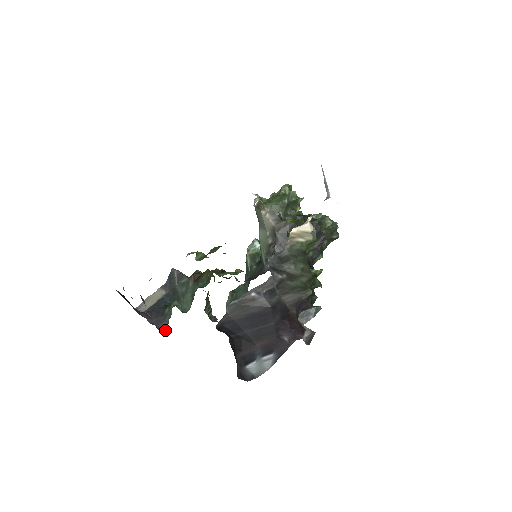
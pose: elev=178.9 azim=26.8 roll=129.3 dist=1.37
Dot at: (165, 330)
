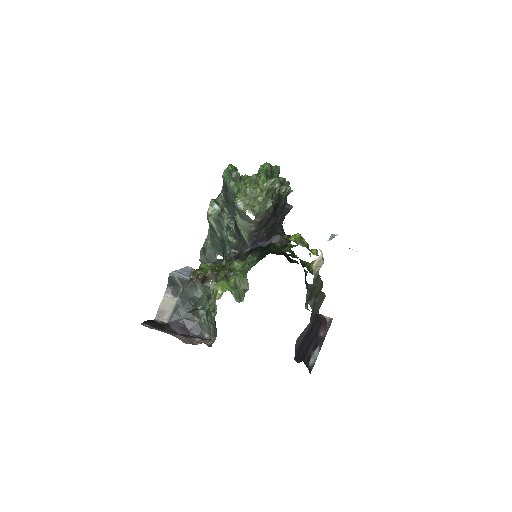
Dot at: (210, 338)
